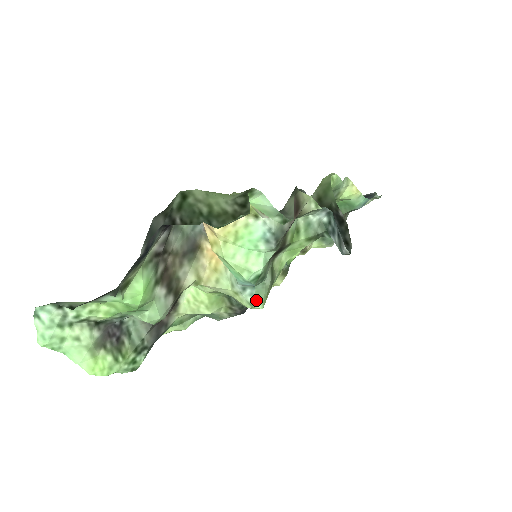
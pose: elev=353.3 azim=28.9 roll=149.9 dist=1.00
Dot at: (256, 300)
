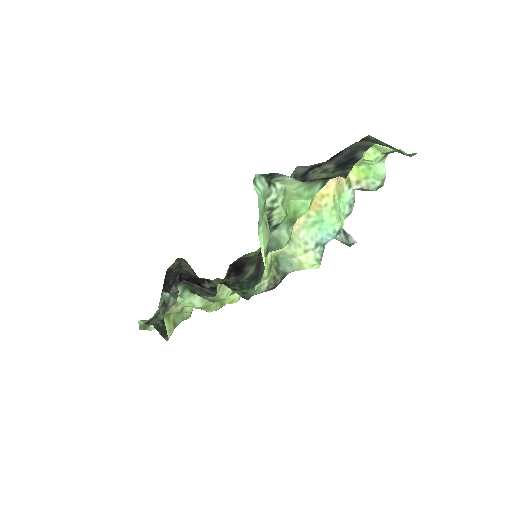
Dot at: (321, 257)
